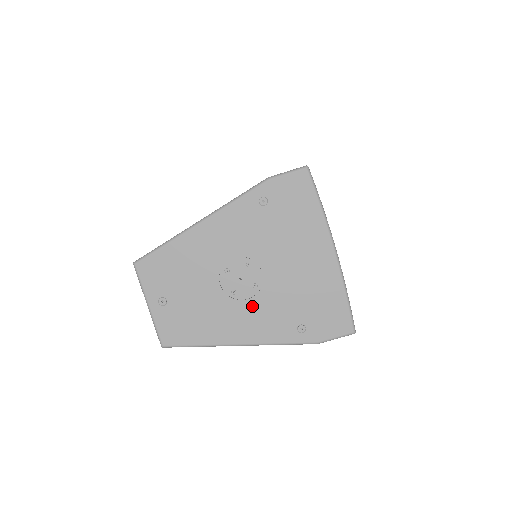
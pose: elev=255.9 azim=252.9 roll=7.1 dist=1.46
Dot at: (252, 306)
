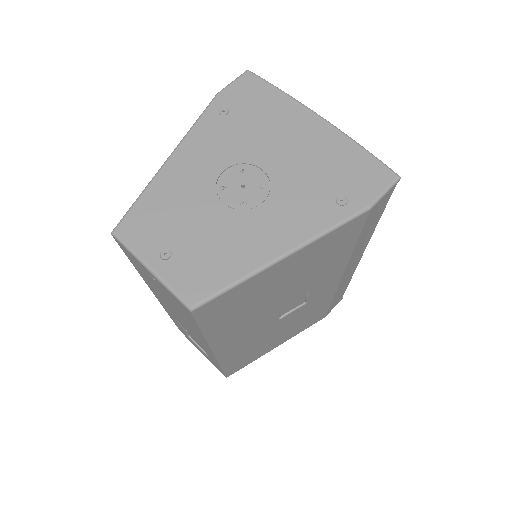
Dot at: (272, 206)
